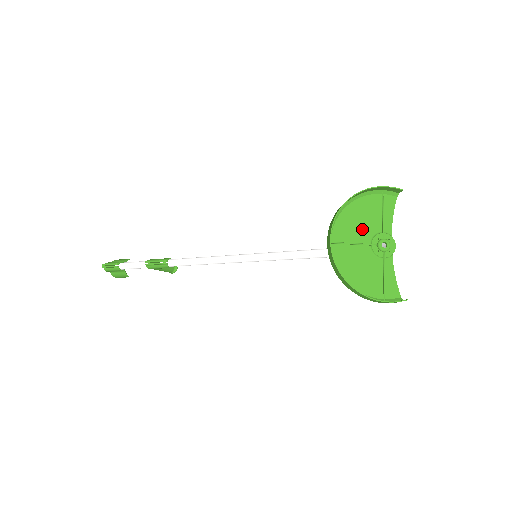
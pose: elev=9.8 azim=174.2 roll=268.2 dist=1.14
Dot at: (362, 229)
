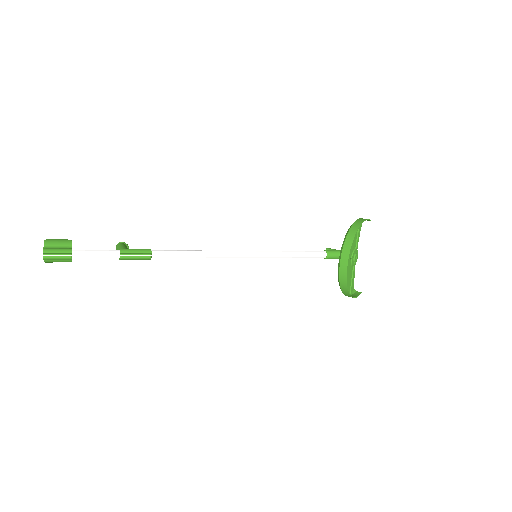
Dot at: occluded
